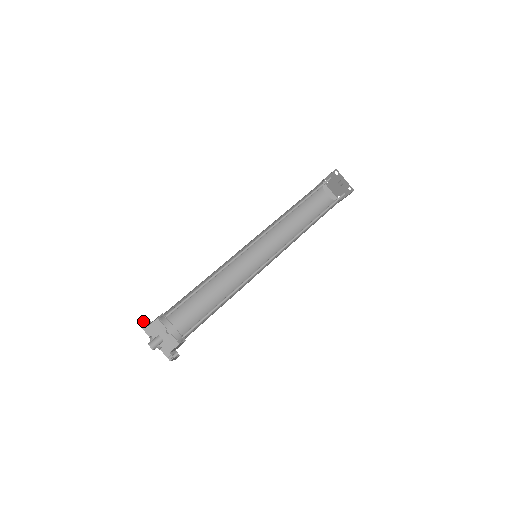
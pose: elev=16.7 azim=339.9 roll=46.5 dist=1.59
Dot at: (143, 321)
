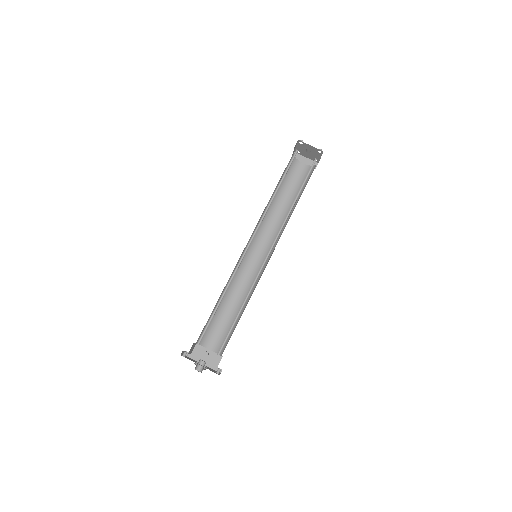
Dot at: (185, 351)
